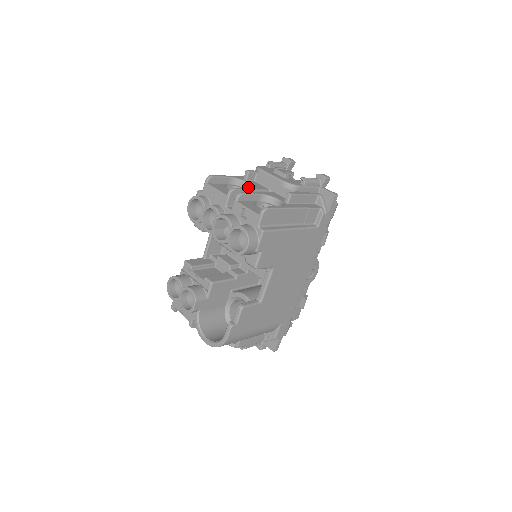
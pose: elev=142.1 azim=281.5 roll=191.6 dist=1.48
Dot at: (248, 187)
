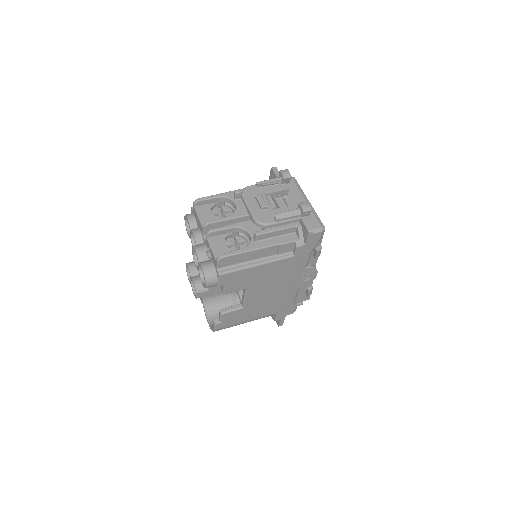
Dot at: (235, 208)
